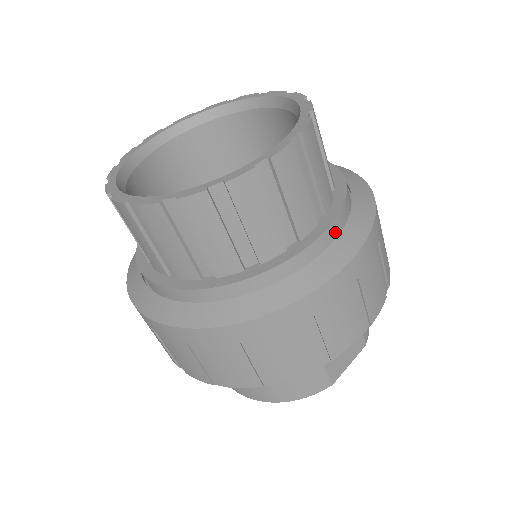
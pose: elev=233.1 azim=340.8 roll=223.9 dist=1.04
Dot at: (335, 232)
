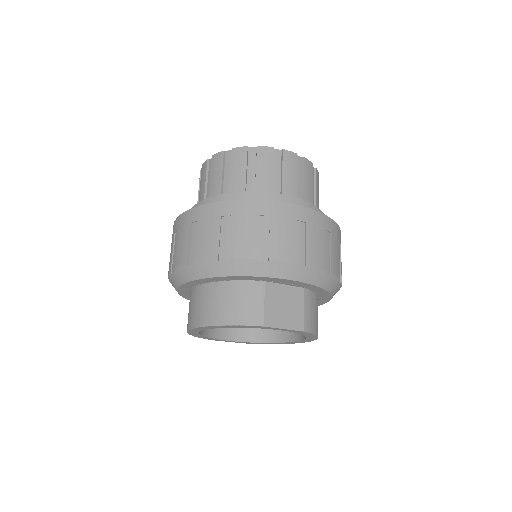
Dot at: occluded
